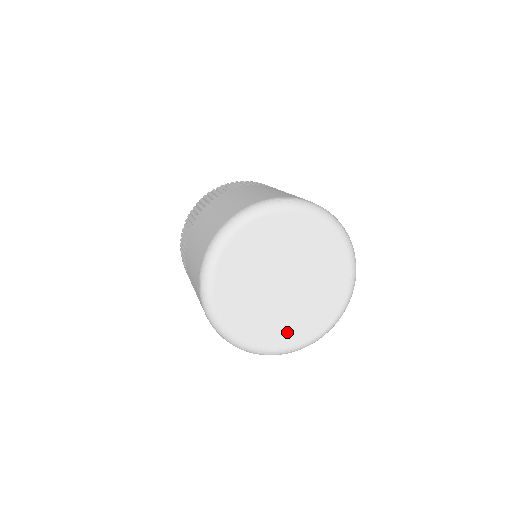
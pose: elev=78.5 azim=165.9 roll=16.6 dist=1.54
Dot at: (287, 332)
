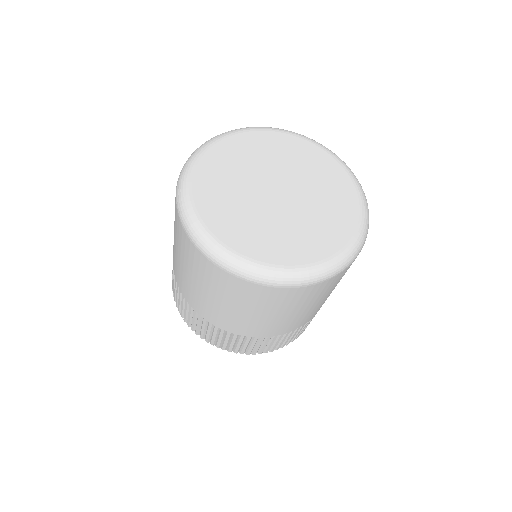
Dot at: (239, 231)
